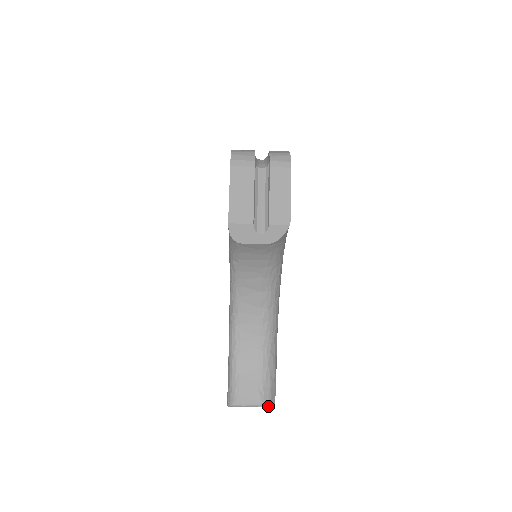
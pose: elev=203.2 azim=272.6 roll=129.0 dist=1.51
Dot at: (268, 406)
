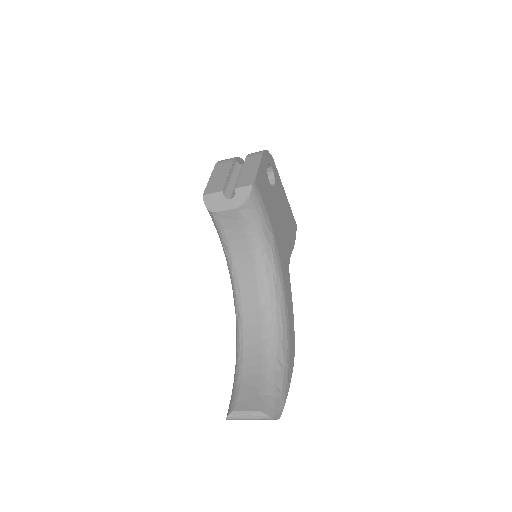
Dot at: (268, 415)
